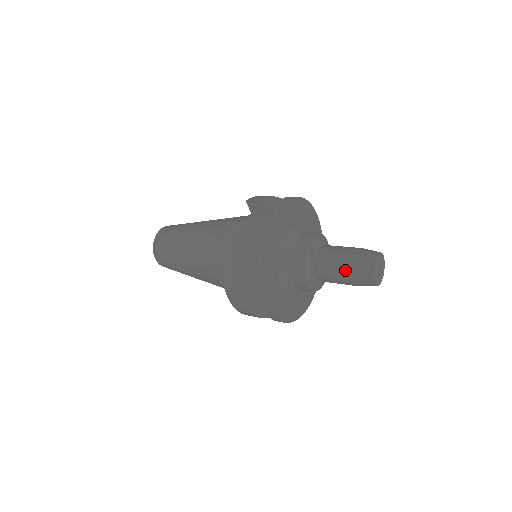
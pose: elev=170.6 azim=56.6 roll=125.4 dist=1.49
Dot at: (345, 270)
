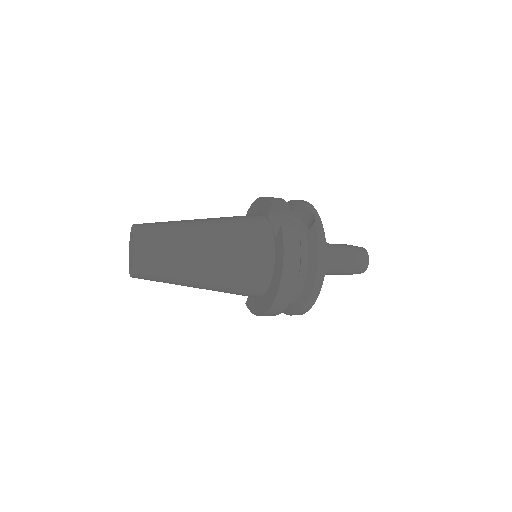
Dot at: (351, 263)
